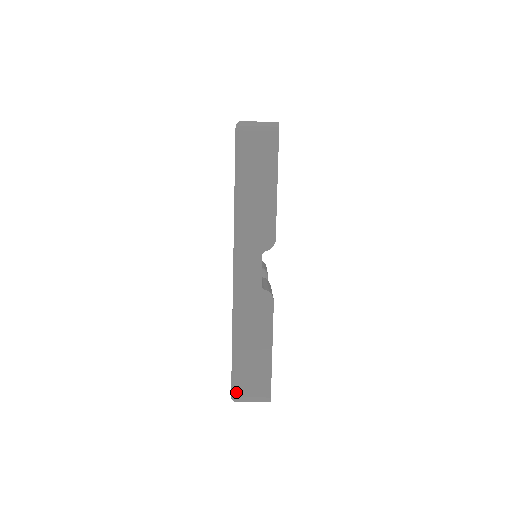
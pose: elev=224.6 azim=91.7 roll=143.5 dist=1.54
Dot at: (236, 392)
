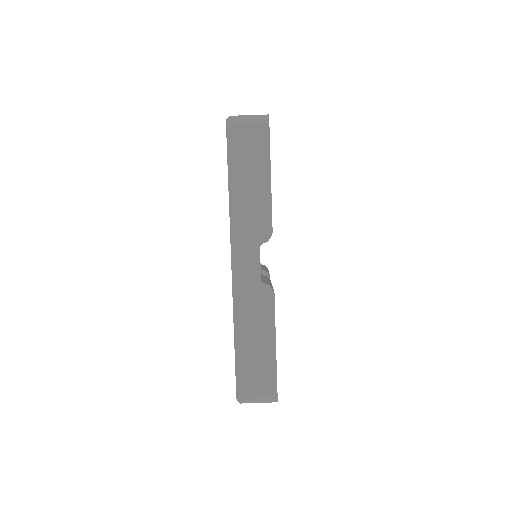
Dot at: (241, 392)
